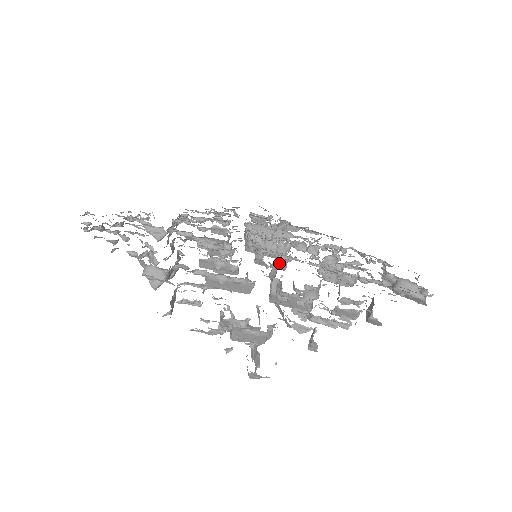
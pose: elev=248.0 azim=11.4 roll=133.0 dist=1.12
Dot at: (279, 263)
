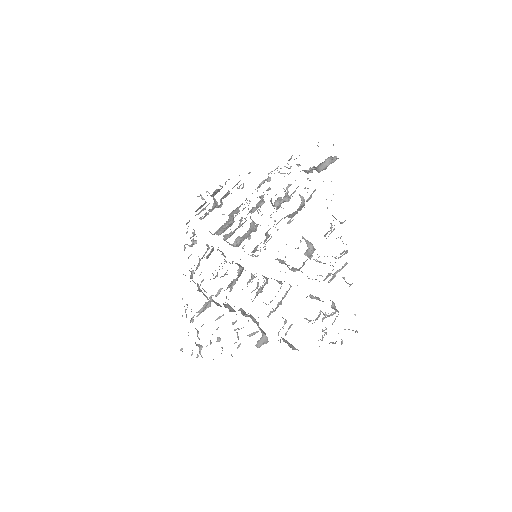
Dot at: occluded
